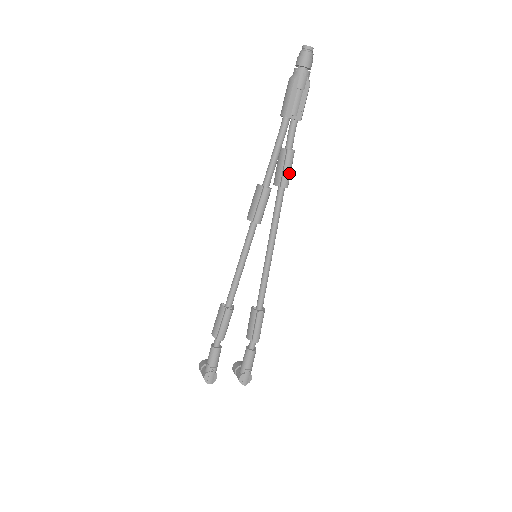
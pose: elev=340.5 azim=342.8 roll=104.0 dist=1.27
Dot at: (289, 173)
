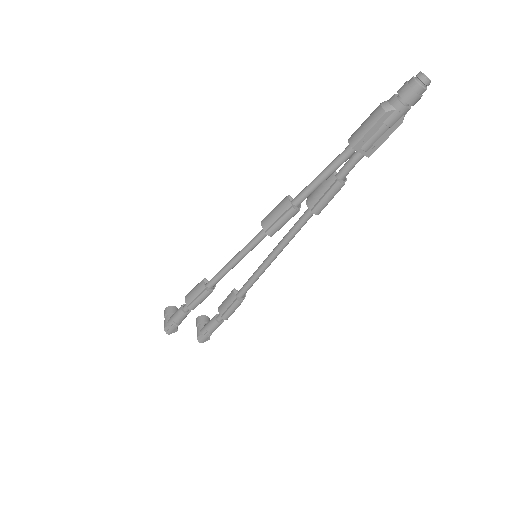
Dot at: (327, 203)
